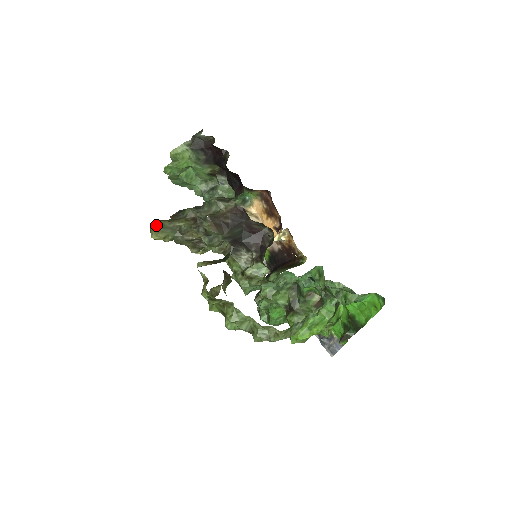
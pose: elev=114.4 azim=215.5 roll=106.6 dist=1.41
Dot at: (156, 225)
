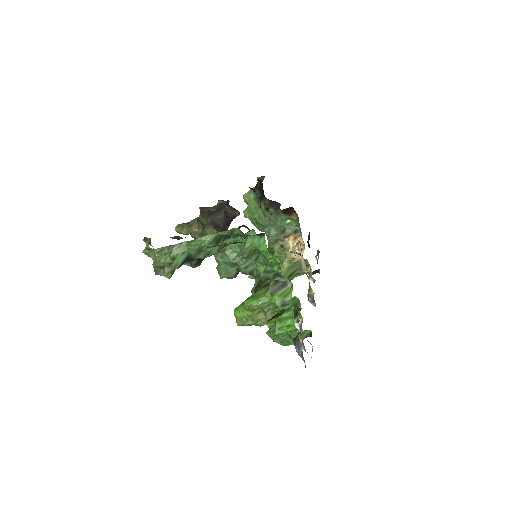
Dot at: (182, 223)
